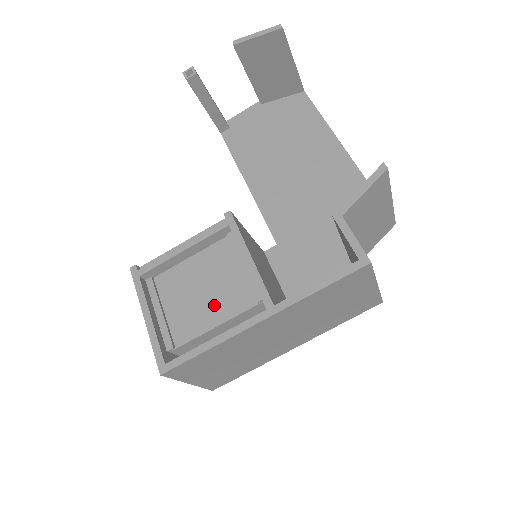
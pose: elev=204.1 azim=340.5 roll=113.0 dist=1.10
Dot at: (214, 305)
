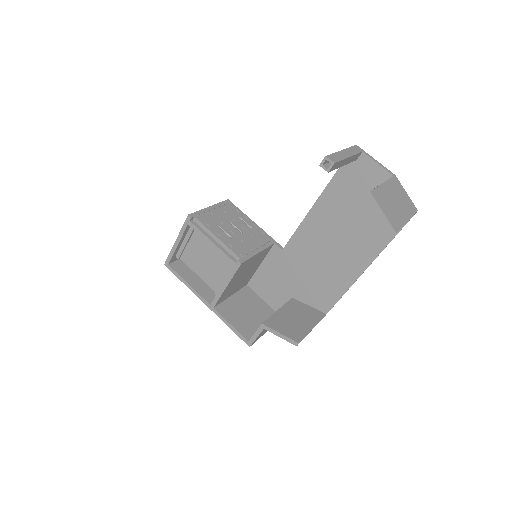
Dot at: (204, 270)
